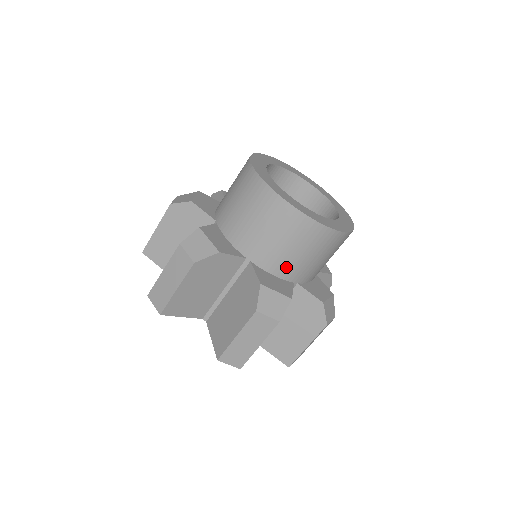
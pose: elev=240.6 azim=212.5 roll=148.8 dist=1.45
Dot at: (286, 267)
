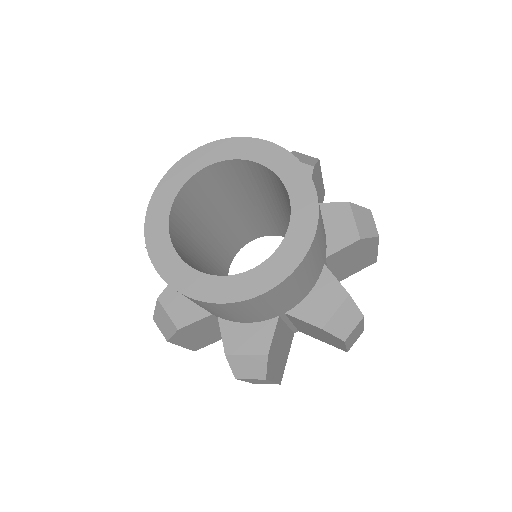
Dot at: (250, 319)
